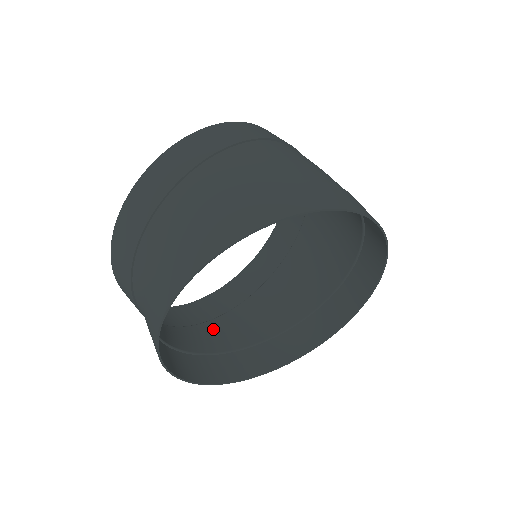
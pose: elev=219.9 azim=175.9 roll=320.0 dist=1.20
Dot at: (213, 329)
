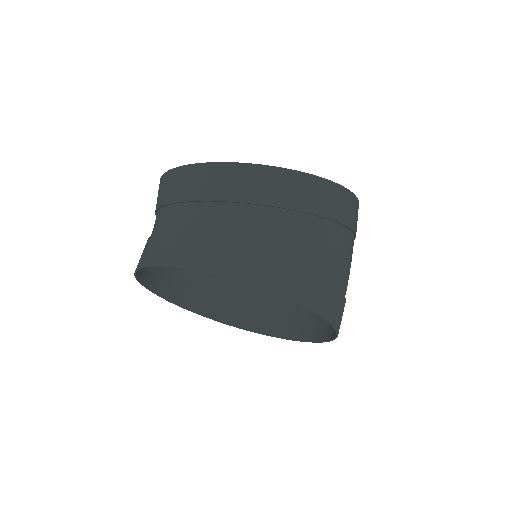
Dot at: occluded
